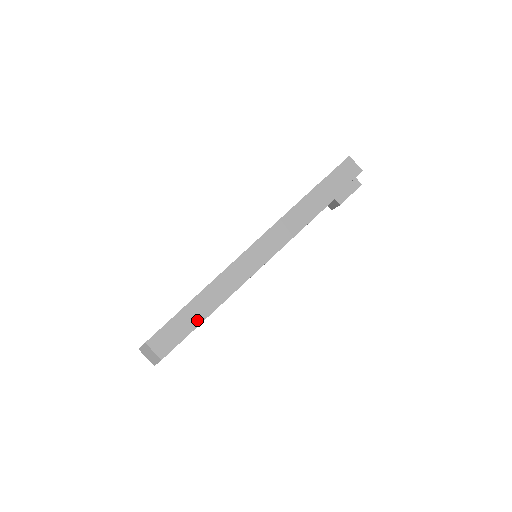
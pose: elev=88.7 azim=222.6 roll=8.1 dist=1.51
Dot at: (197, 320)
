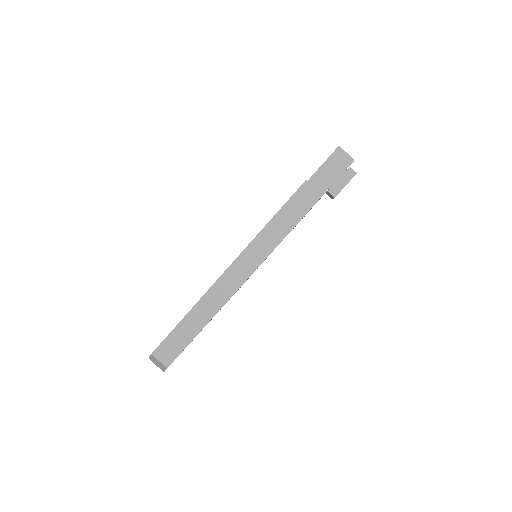
Dot at: (194, 331)
